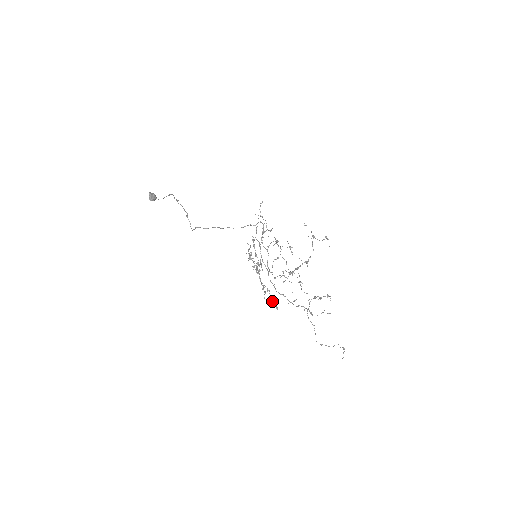
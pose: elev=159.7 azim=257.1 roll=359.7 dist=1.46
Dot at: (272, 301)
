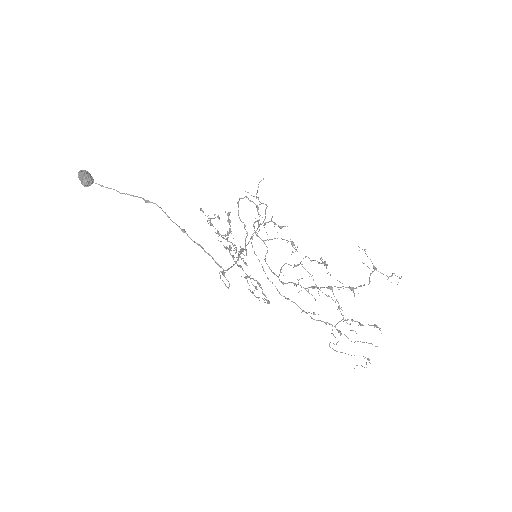
Dot at: occluded
